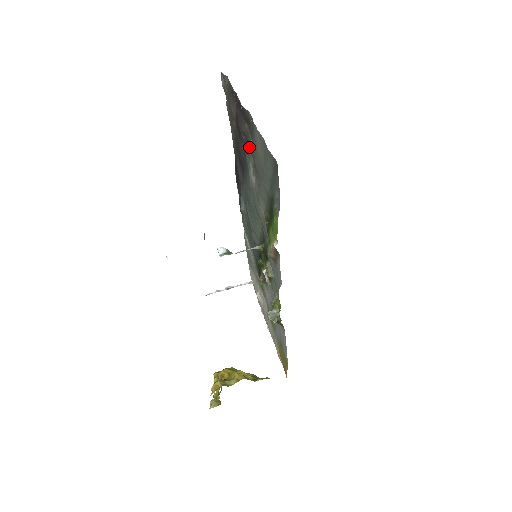
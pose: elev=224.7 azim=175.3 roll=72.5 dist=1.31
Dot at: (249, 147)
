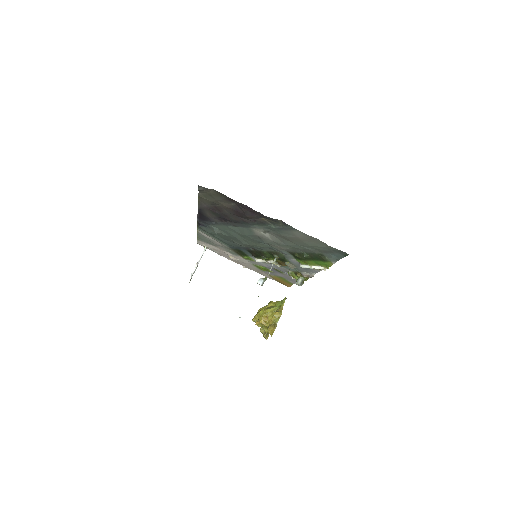
Dot at: (265, 226)
